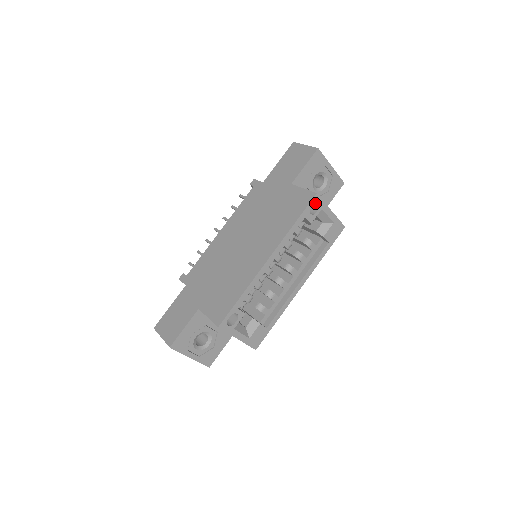
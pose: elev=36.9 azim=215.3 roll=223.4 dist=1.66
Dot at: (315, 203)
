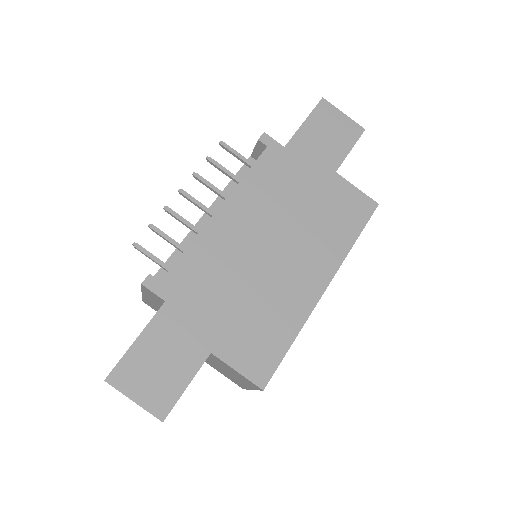
Dot at: occluded
